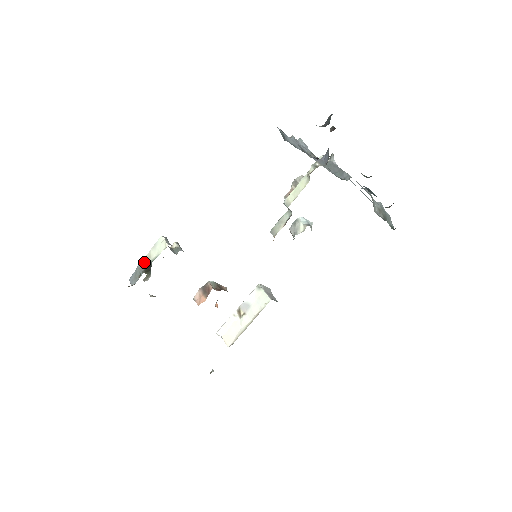
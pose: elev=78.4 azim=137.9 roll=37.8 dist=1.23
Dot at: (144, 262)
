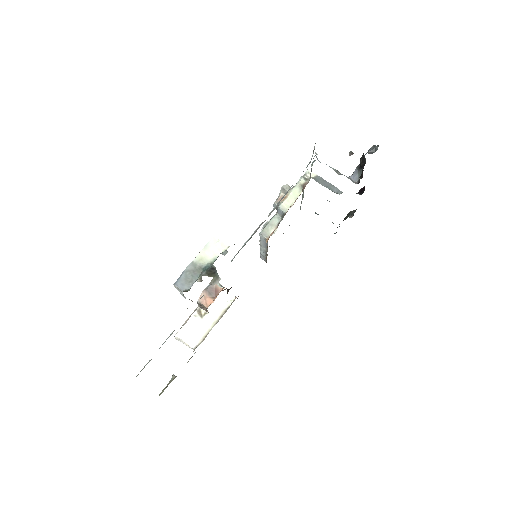
Dot at: (196, 264)
